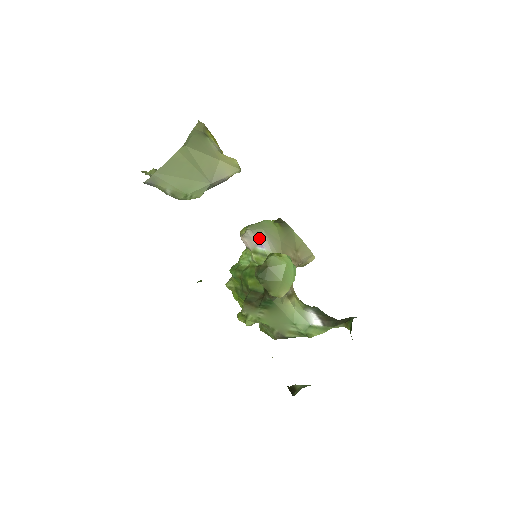
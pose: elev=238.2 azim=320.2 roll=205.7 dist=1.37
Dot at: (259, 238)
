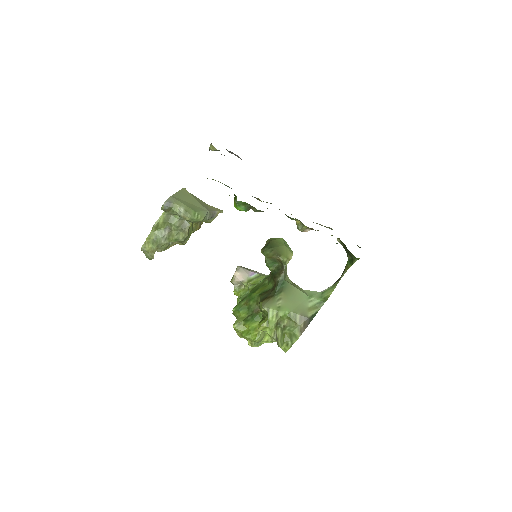
Dot at: (249, 270)
